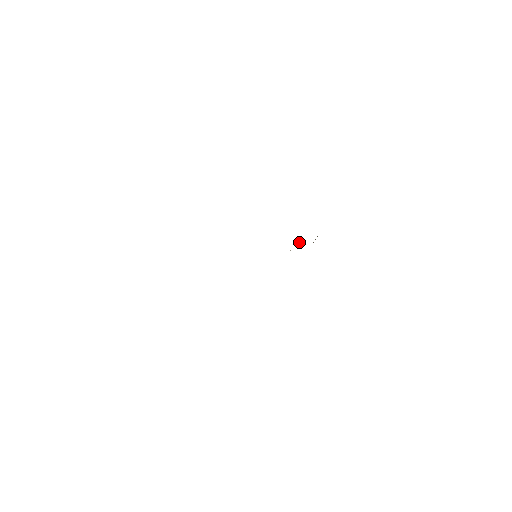
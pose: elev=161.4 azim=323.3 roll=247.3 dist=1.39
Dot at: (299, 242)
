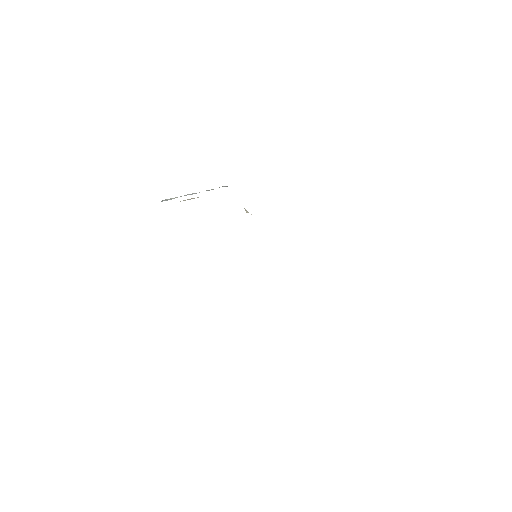
Dot at: occluded
